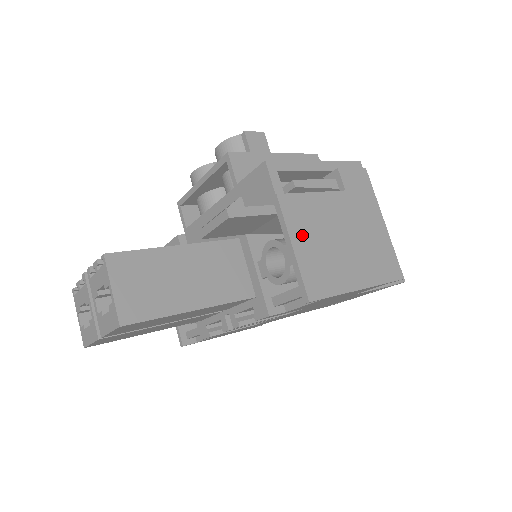
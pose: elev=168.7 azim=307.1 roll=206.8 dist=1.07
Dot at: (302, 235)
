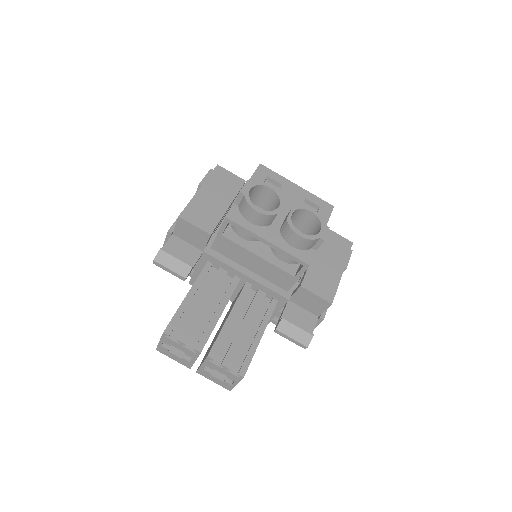
Dot at: occluded
